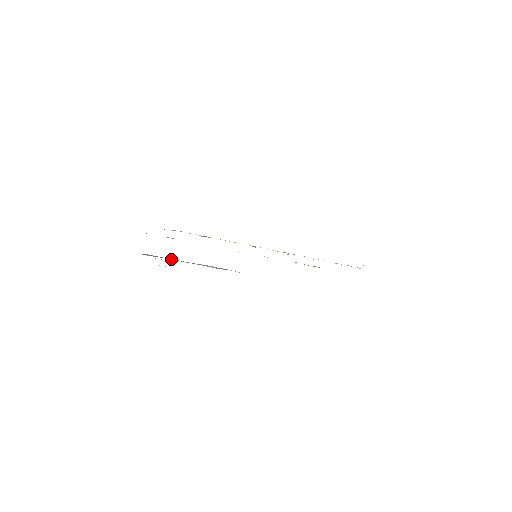
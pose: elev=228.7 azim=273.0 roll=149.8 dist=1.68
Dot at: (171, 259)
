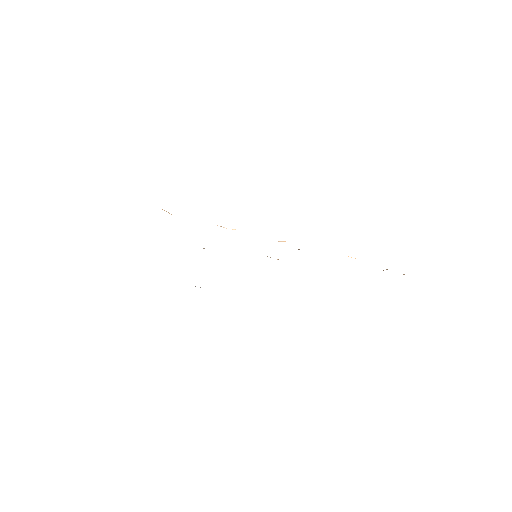
Dot at: occluded
